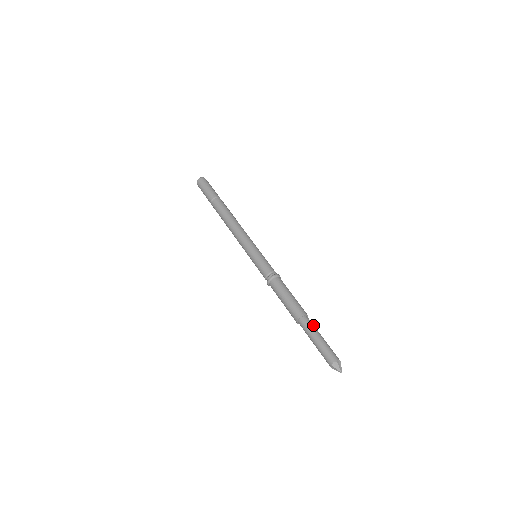
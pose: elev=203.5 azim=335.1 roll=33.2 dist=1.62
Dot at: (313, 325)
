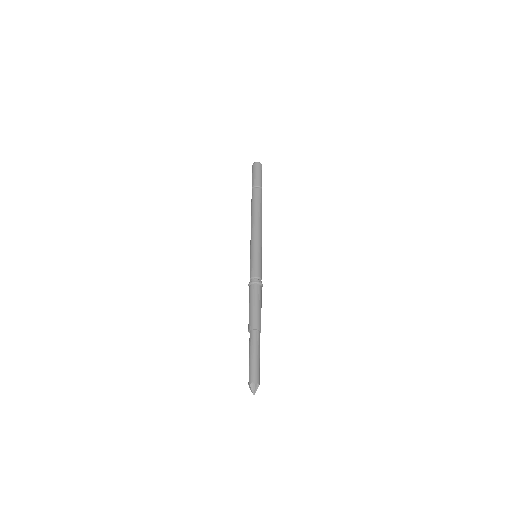
Dot at: (254, 341)
